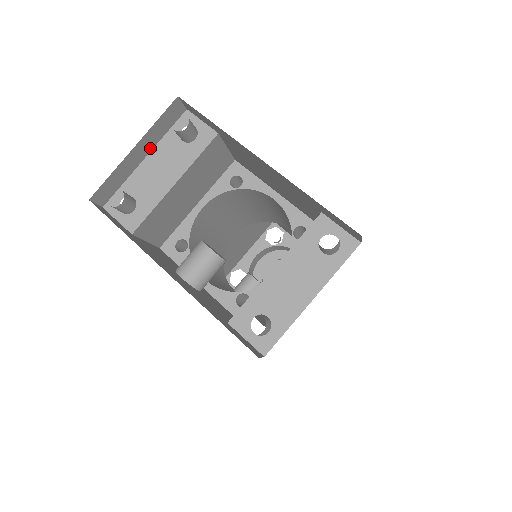
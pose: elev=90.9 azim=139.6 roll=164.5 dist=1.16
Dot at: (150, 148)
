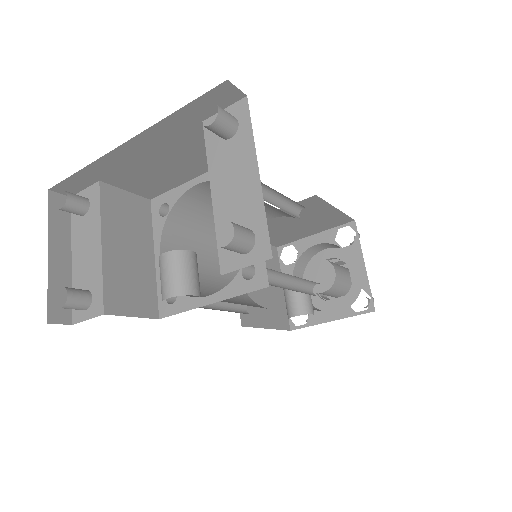
Dot at: (68, 247)
